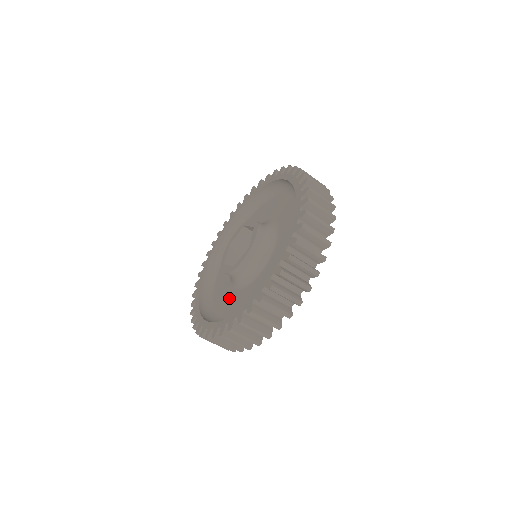
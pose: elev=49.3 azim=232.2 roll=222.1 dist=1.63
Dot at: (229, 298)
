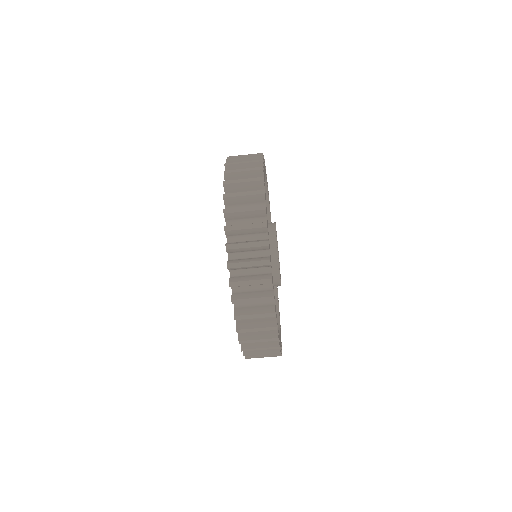
Dot at: occluded
